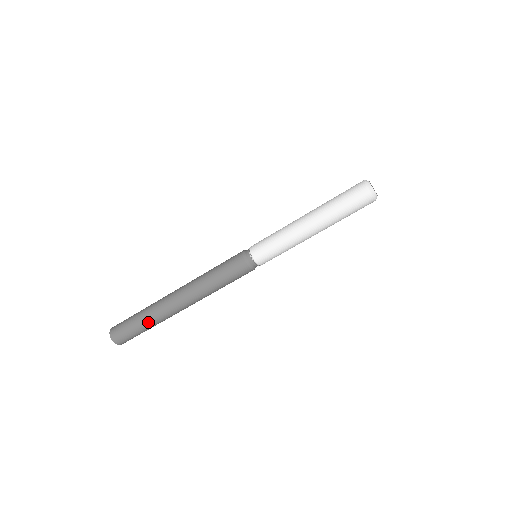
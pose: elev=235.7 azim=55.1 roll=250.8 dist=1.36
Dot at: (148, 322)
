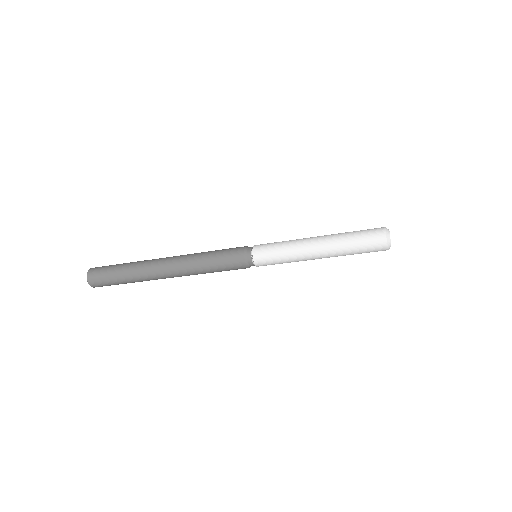
Dot at: (134, 282)
